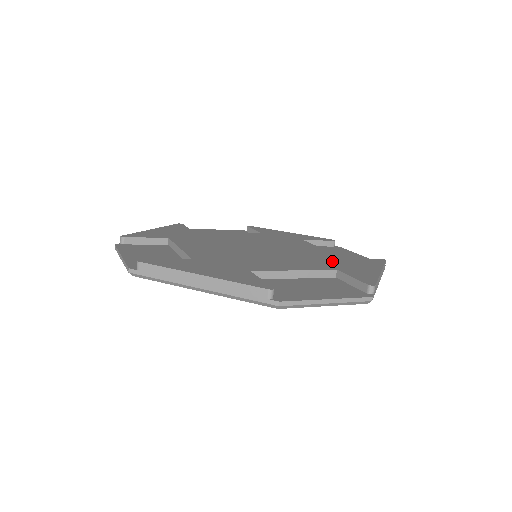
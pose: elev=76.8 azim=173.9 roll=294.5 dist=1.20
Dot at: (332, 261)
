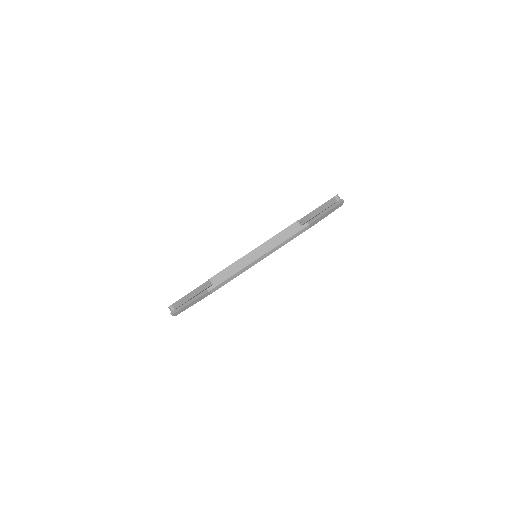
Dot at: occluded
